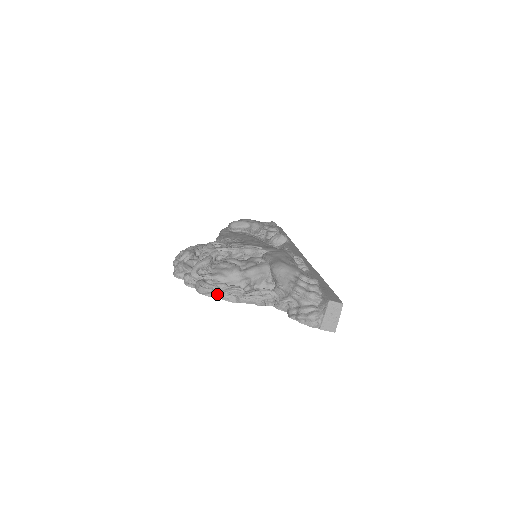
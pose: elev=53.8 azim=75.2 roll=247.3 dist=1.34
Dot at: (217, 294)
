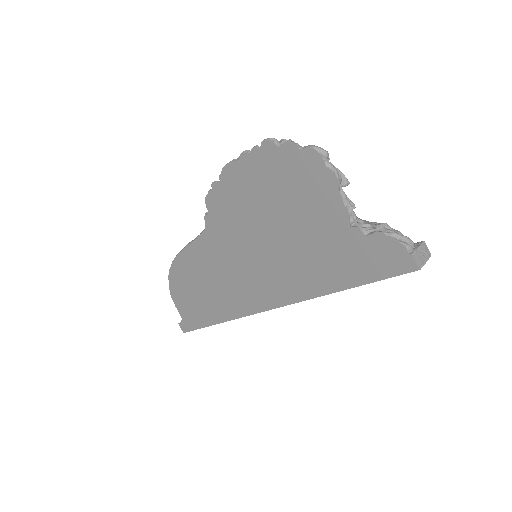
Dot at: occluded
